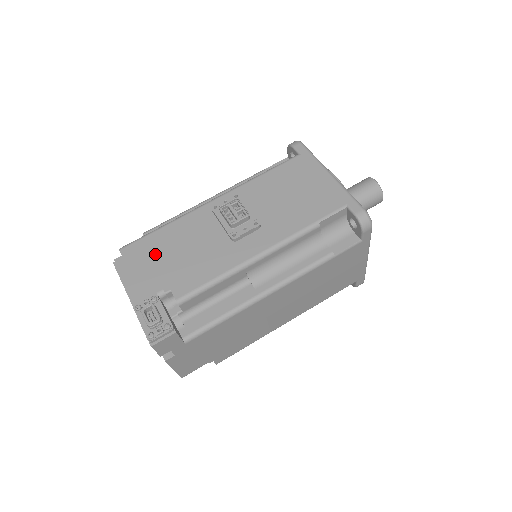
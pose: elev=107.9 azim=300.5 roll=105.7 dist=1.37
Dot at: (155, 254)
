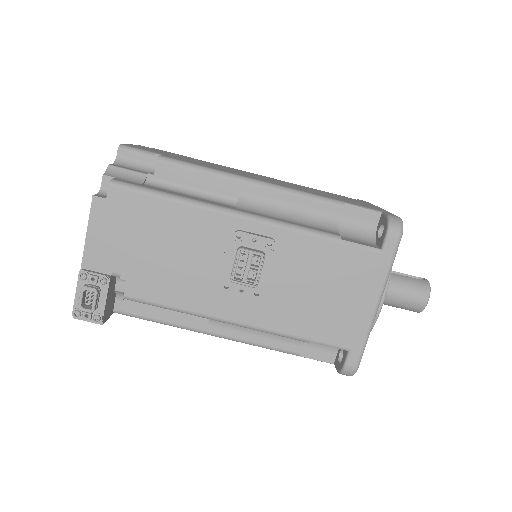
Dot at: (141, 227)
